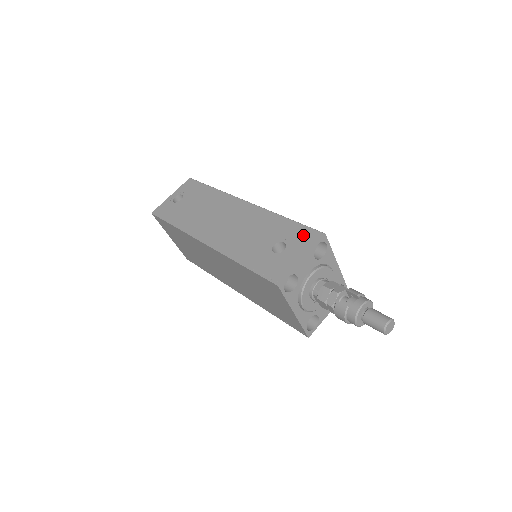
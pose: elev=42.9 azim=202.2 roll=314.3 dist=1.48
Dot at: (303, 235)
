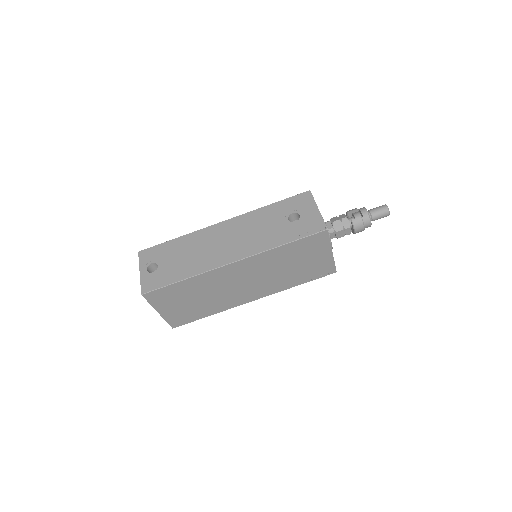
Dot at: (298, 201)
